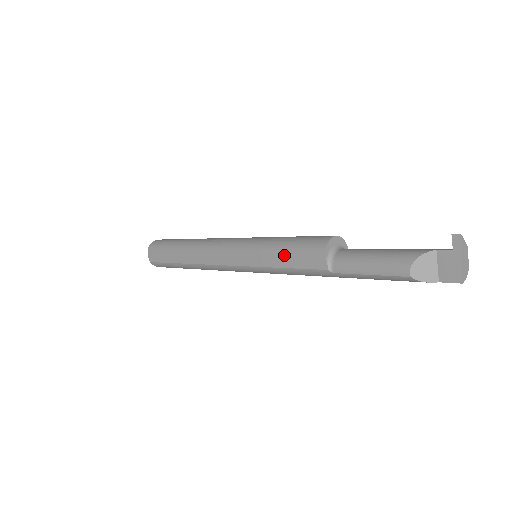
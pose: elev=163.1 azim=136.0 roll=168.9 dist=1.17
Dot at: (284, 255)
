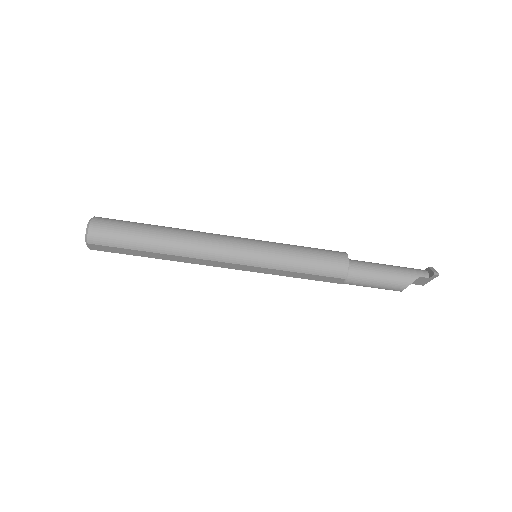
Dot at: (304, 275)
